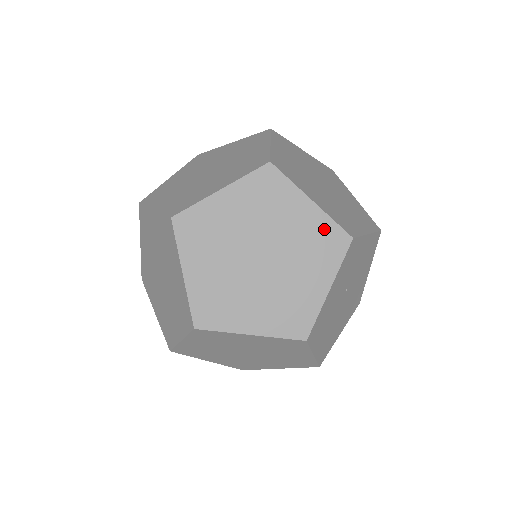
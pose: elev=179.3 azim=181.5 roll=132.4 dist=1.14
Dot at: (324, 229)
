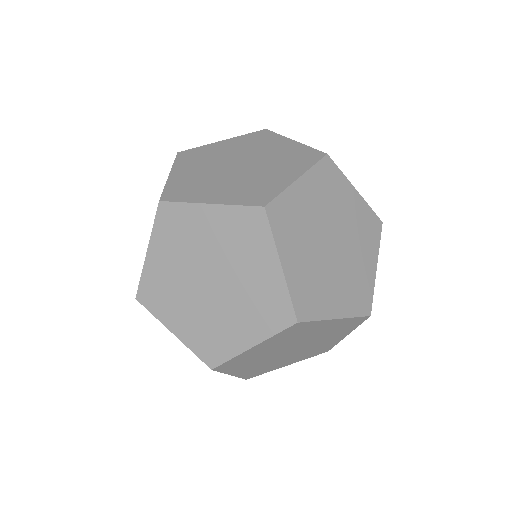
Dot at: (367, 215)
